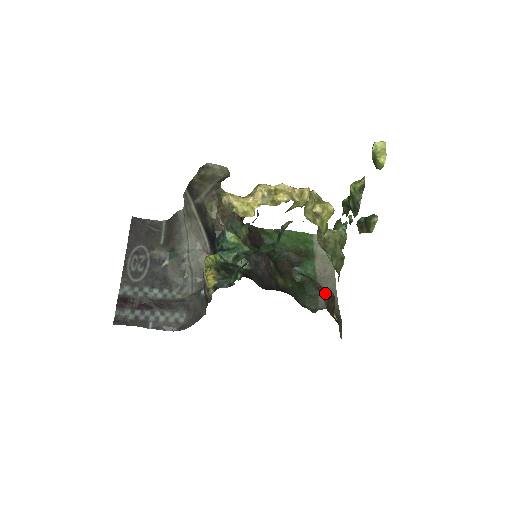
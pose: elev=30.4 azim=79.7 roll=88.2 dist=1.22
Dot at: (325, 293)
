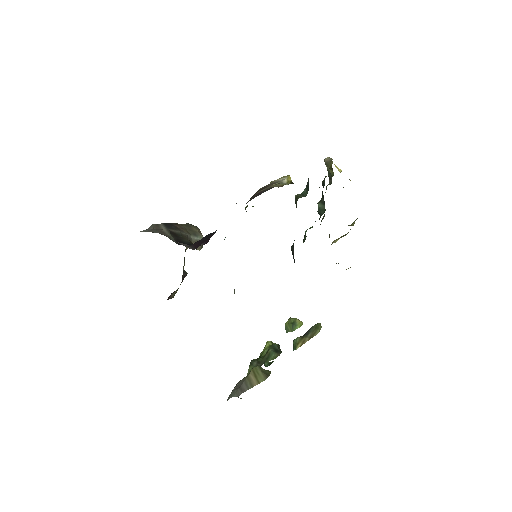
Dot at: occluded
